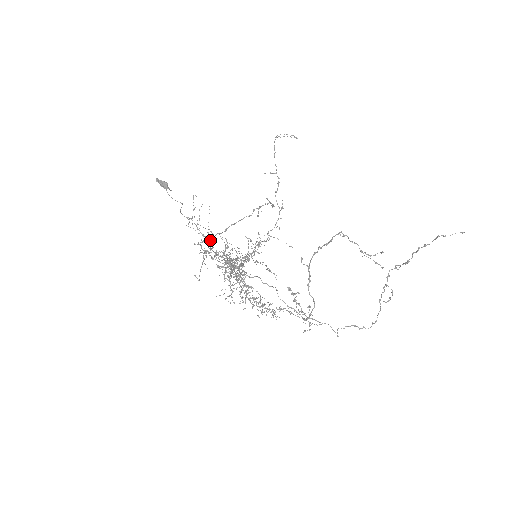
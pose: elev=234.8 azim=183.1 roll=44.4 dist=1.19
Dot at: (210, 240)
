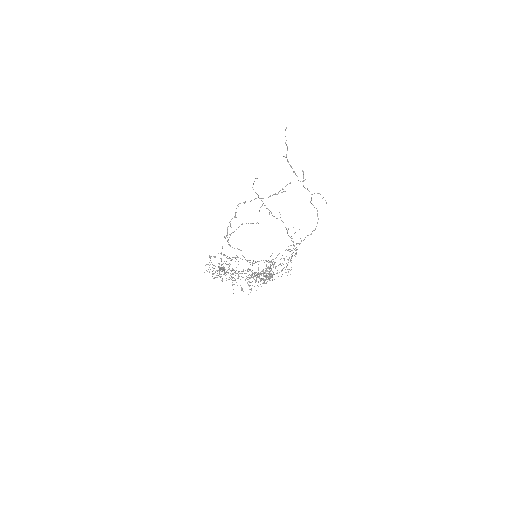
Dot at: occluded
